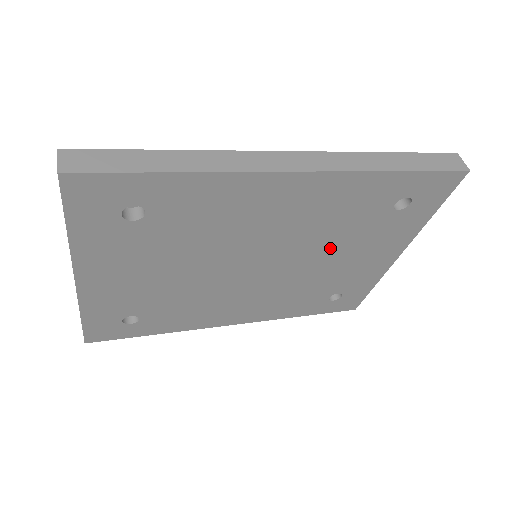
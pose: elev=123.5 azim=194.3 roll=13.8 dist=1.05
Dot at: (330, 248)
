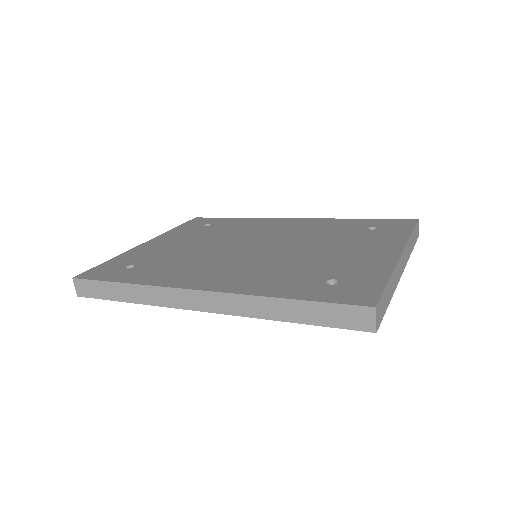
Dot at: occluded
